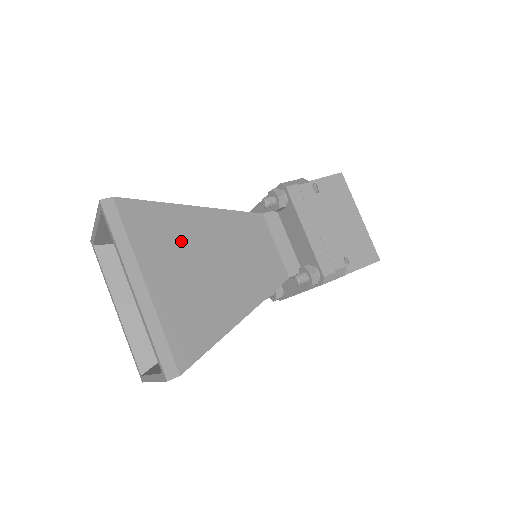
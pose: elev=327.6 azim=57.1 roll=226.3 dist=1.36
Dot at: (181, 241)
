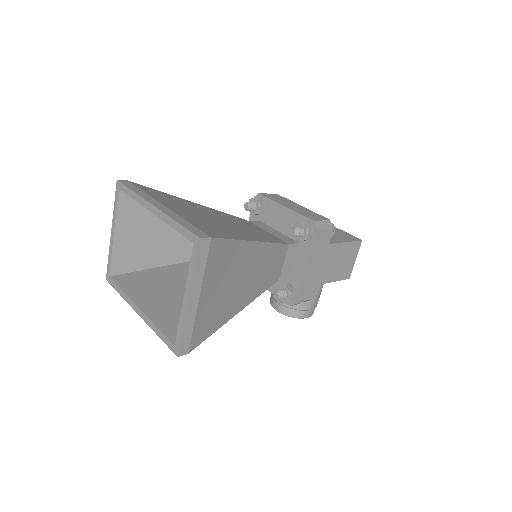
Dot at: (186, 205)
